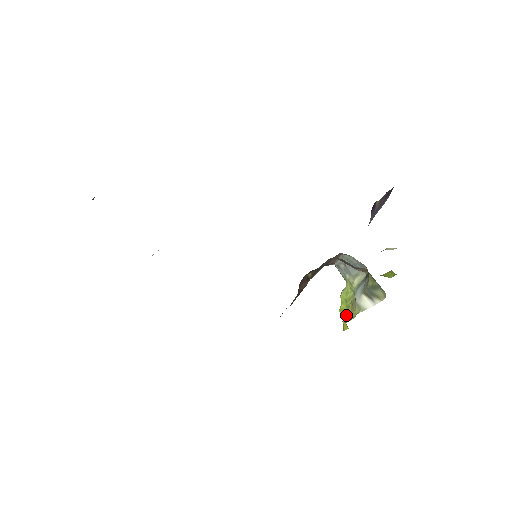
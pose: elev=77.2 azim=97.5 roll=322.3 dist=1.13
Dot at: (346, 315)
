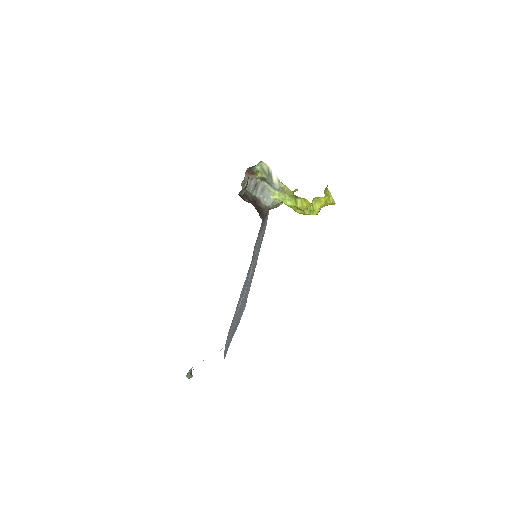
Dot at: (294, 198)
